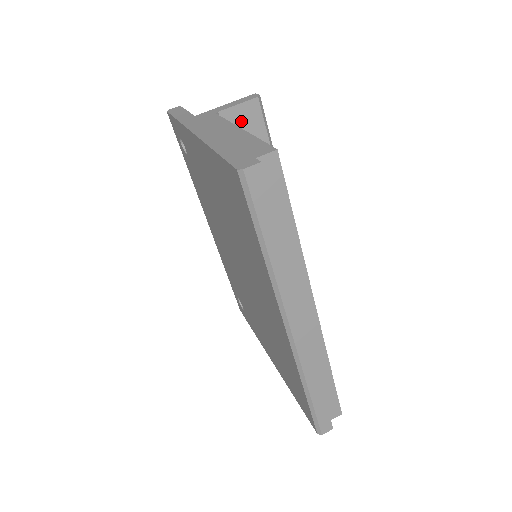
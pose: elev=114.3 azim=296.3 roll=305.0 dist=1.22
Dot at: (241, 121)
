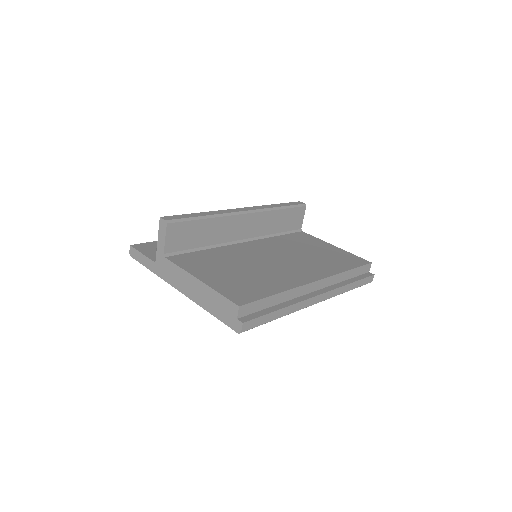
Dot at: (175, 239)
